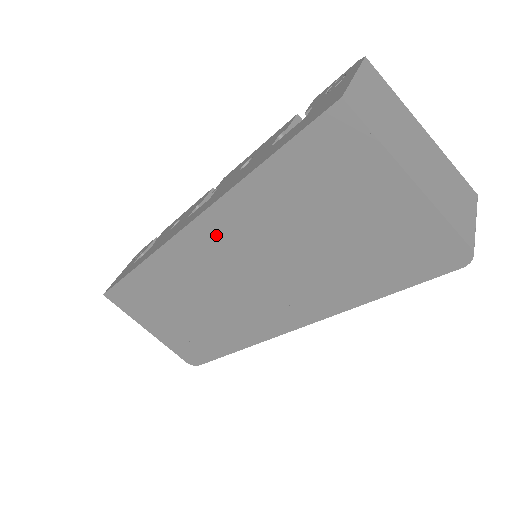
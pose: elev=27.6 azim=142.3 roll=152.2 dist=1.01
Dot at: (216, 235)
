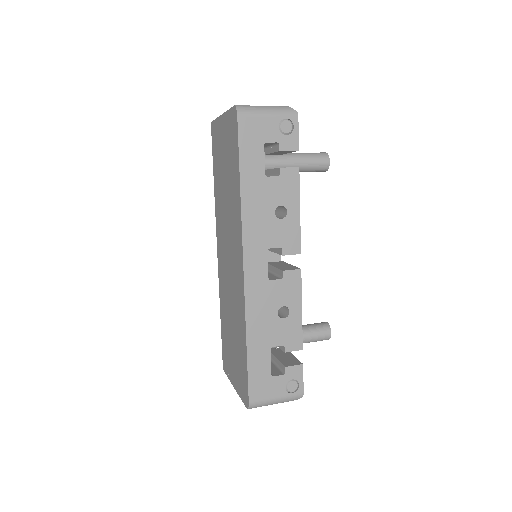
Dot at: (220, 236)
